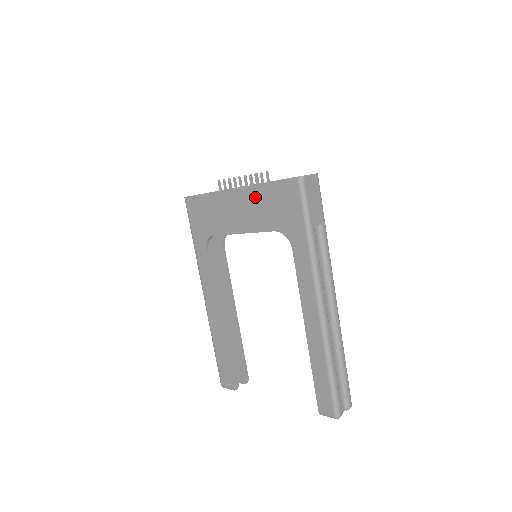
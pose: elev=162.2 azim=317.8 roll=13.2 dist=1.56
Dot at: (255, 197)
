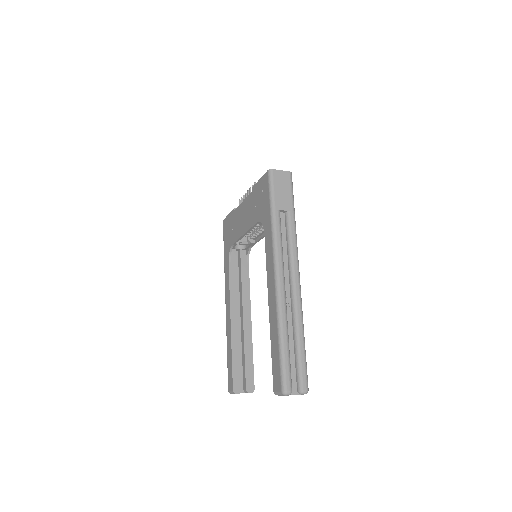
Dot at: (250, 199)
